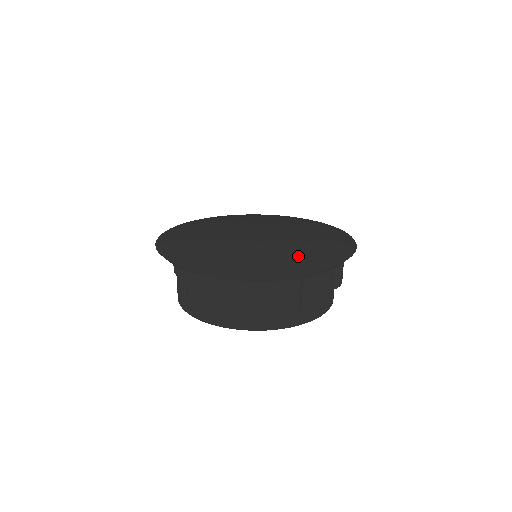
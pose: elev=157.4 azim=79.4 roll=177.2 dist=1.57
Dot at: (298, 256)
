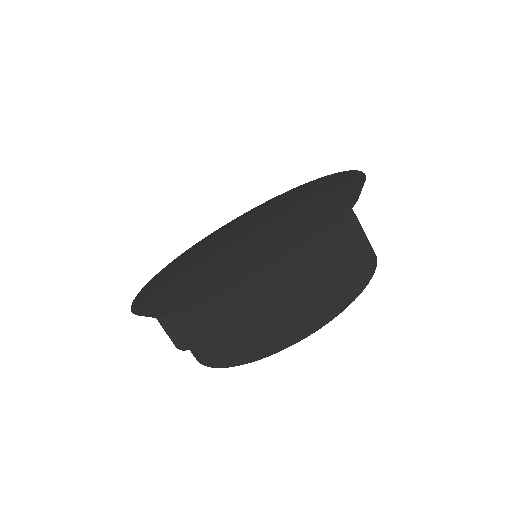
Dot at: (255, 249)
